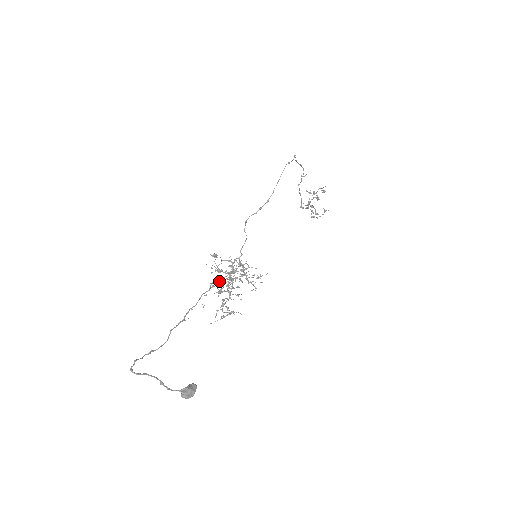
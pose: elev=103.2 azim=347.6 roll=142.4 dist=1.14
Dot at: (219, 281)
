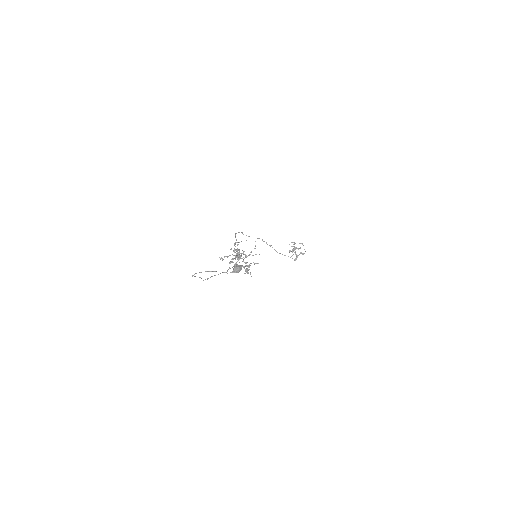
Dot at: (228, 256)
